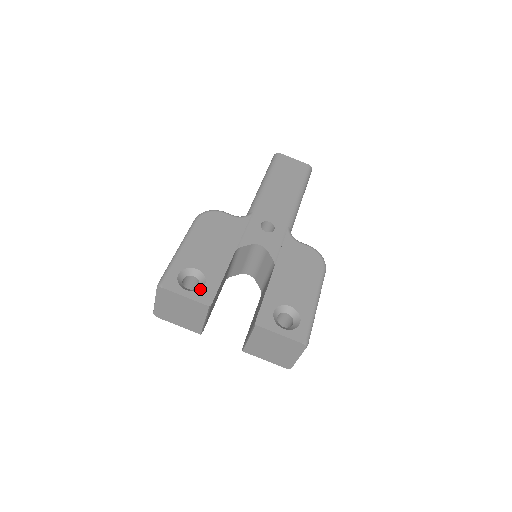
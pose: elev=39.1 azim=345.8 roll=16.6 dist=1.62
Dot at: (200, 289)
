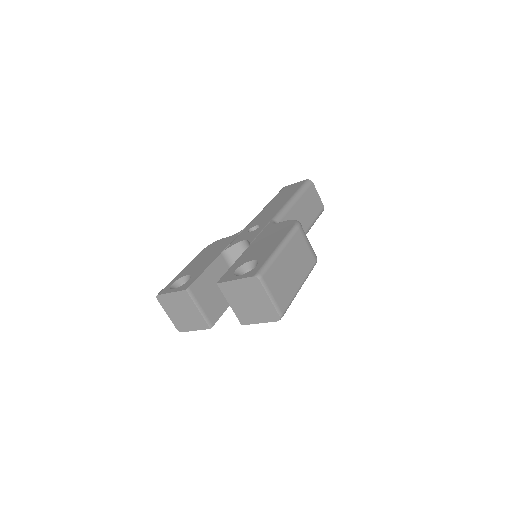
Dot at: (184, 284)
